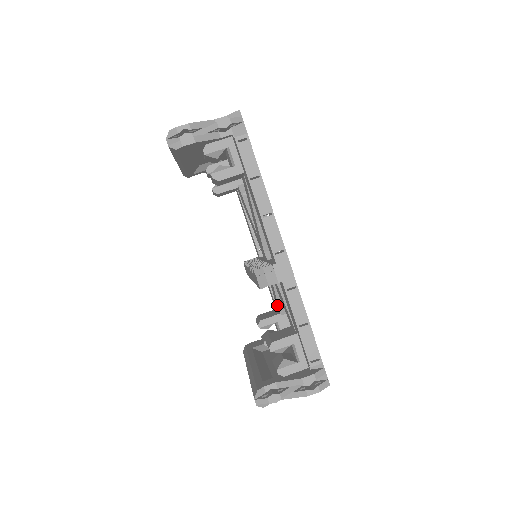
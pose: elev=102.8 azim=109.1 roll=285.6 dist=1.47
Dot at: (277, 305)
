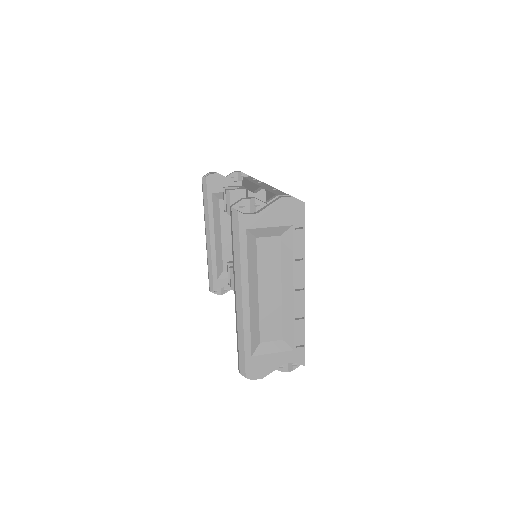
Dot at: occluded
